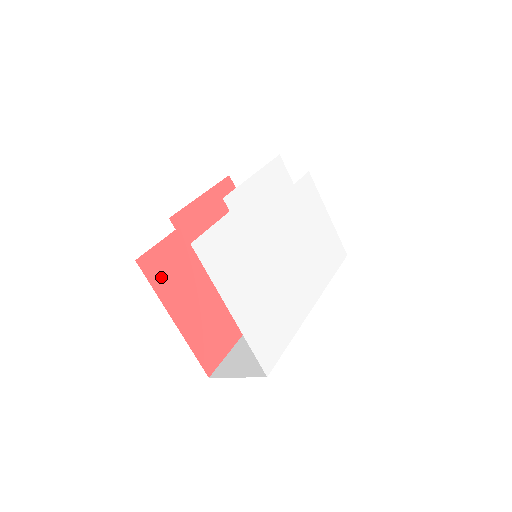
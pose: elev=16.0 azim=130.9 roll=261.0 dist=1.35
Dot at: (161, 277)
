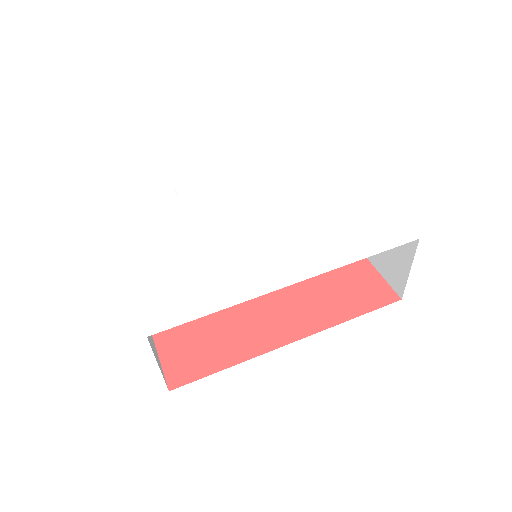
Dot at: occluded
